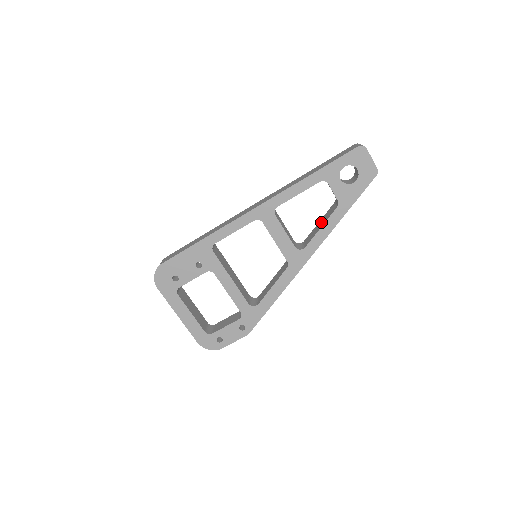
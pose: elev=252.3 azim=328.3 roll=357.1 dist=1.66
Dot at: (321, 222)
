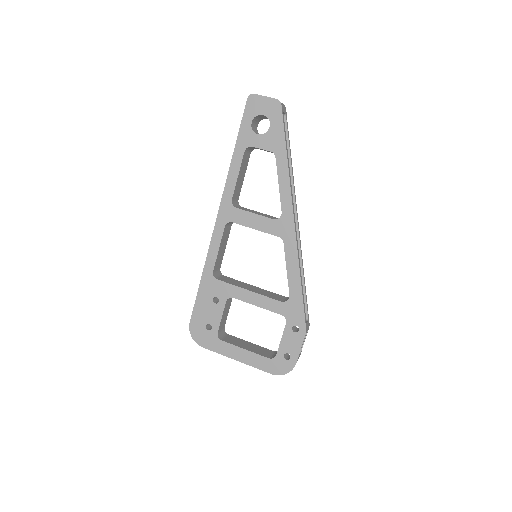
Dot at: occluded
